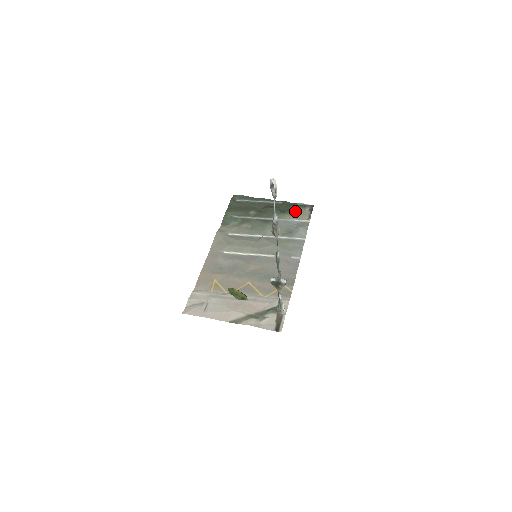
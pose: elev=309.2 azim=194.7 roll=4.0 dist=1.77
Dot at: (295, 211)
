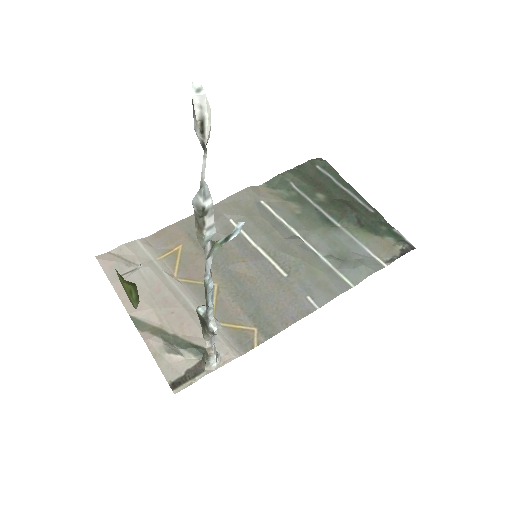
Dot at: (380, 236)
